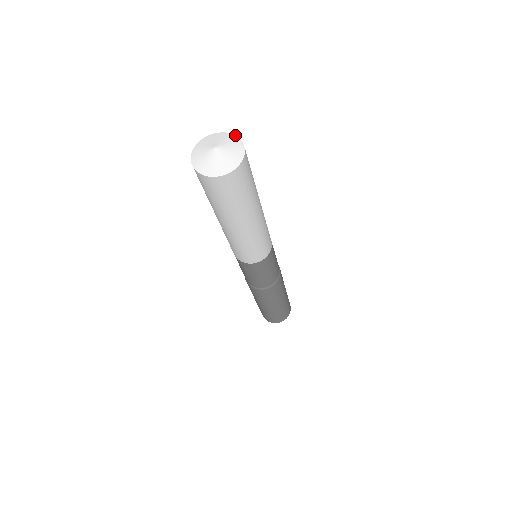
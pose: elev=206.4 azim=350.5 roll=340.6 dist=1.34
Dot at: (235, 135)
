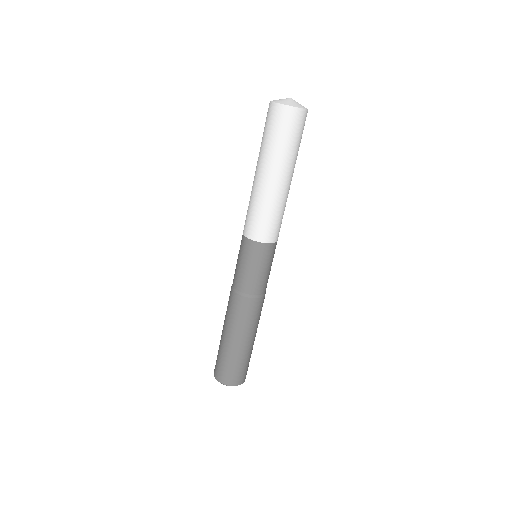
Dot at: occluded
